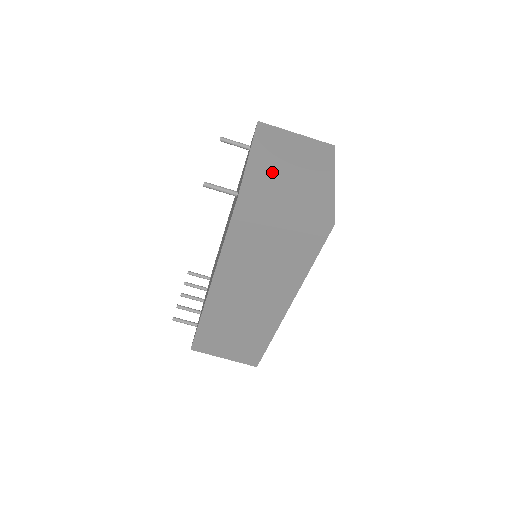
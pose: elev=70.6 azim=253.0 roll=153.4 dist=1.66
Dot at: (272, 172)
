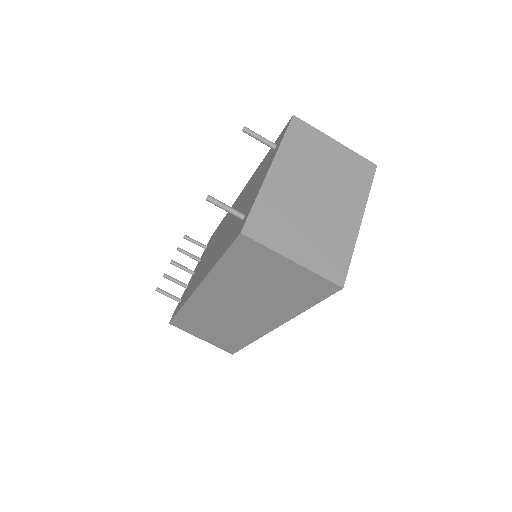
Dot at: (290, 199)
